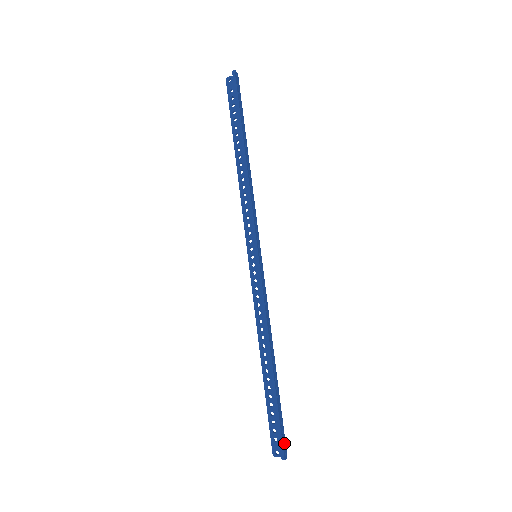
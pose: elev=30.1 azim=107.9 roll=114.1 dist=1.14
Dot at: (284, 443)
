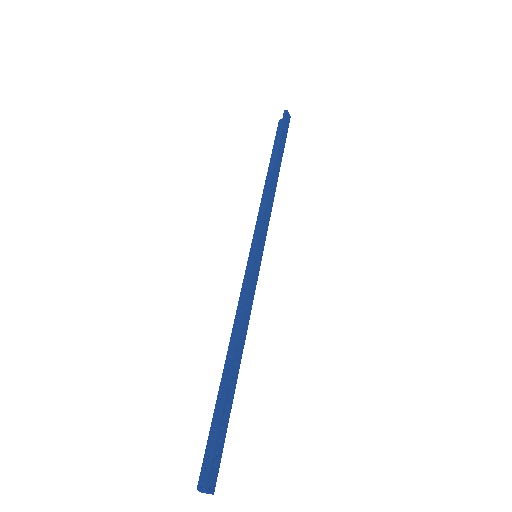
Dot at: (215, 470)
